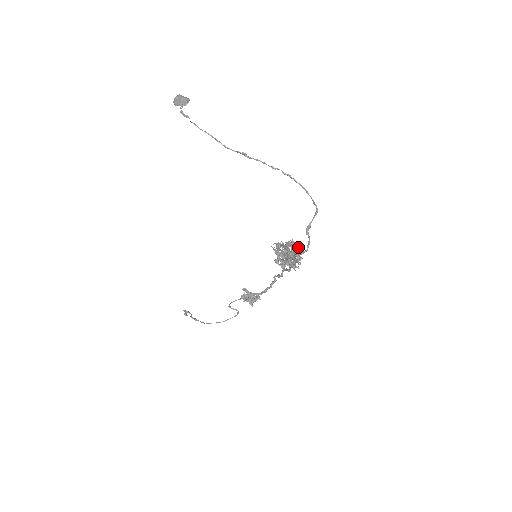
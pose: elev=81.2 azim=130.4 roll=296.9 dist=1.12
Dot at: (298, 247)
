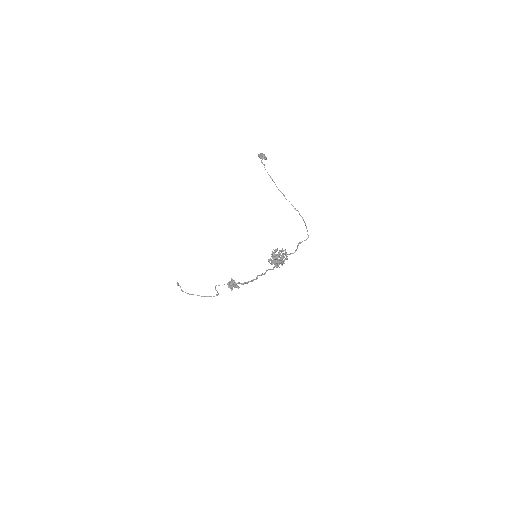
Dot at: occluded
